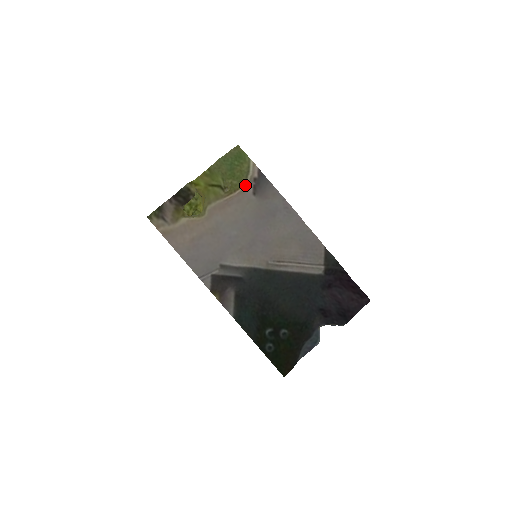
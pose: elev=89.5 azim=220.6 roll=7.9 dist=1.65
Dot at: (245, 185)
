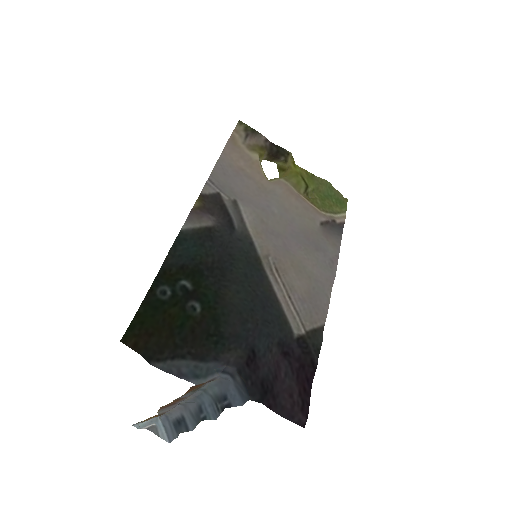
Dot at: (323, 212)
